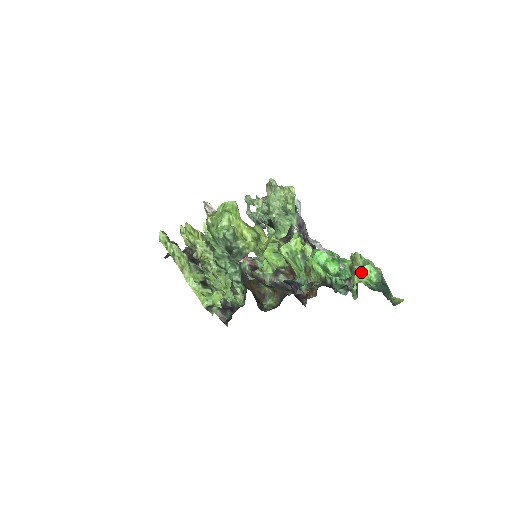
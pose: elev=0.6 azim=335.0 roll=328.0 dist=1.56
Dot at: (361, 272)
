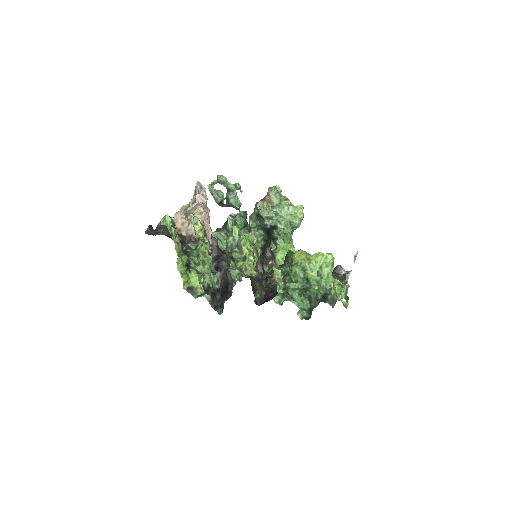
Dot at: occluded
